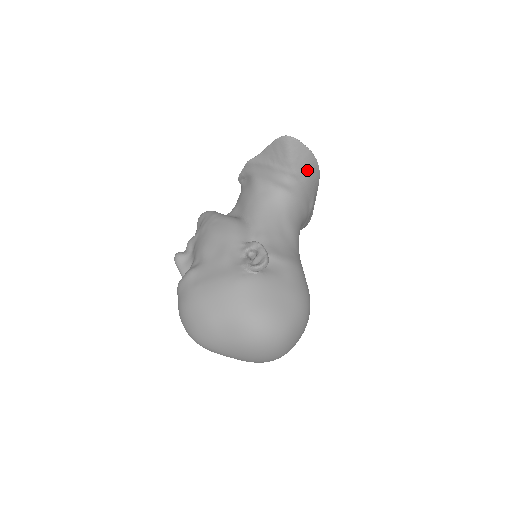
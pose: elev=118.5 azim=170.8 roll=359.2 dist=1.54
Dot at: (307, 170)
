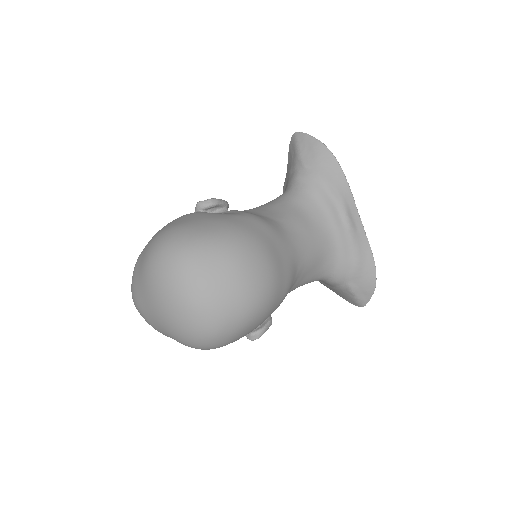
Dot at: (318, 161)
